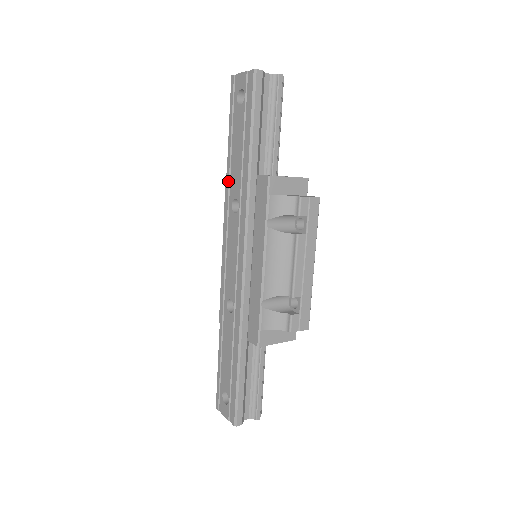
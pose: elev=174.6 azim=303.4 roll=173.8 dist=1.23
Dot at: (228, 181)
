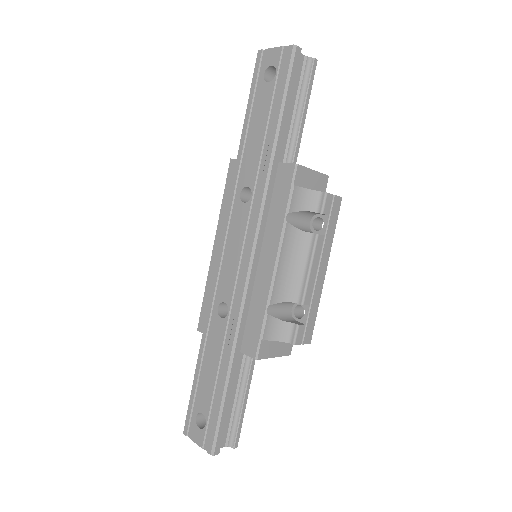
Dot at: (238, 166)
